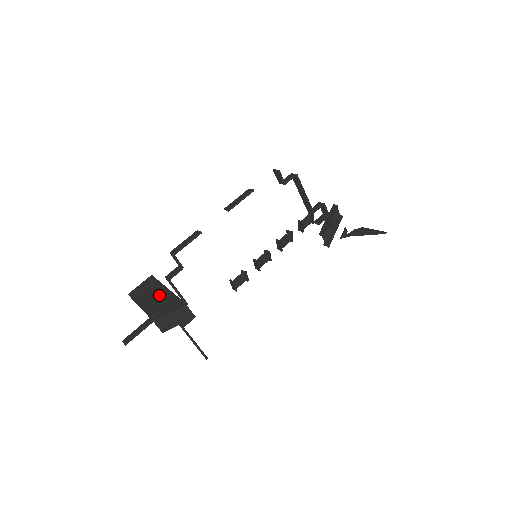
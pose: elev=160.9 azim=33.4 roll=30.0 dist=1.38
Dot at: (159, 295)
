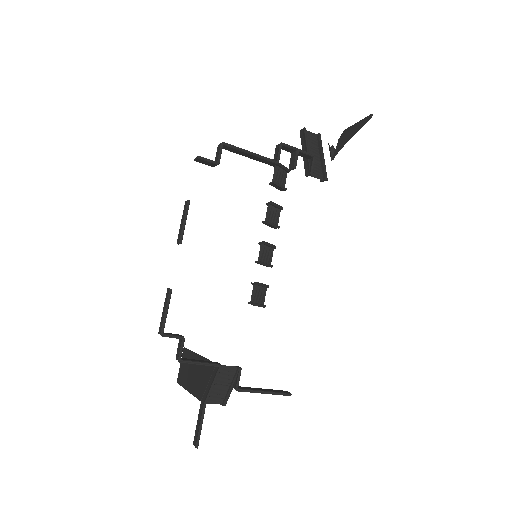
Dot at: (197, 368)
